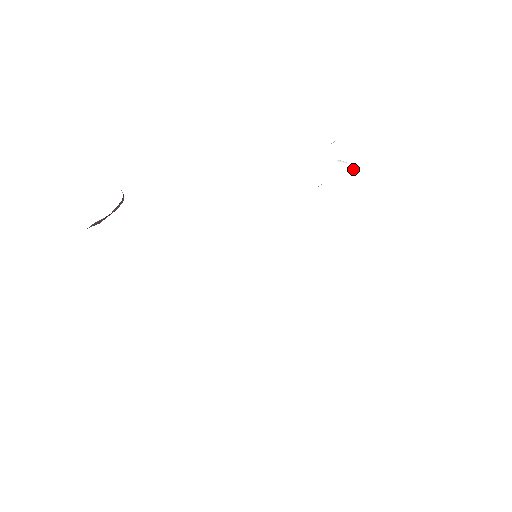
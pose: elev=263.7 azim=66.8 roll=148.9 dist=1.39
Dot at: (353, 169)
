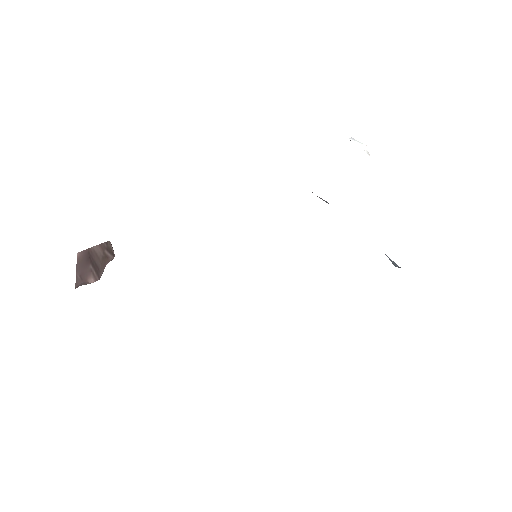
Dot at: (367, 153)
